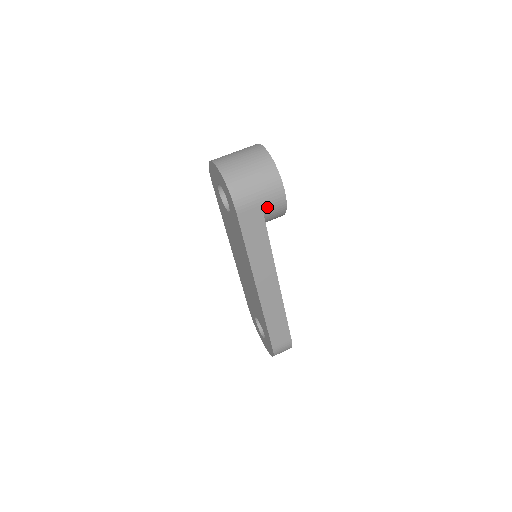
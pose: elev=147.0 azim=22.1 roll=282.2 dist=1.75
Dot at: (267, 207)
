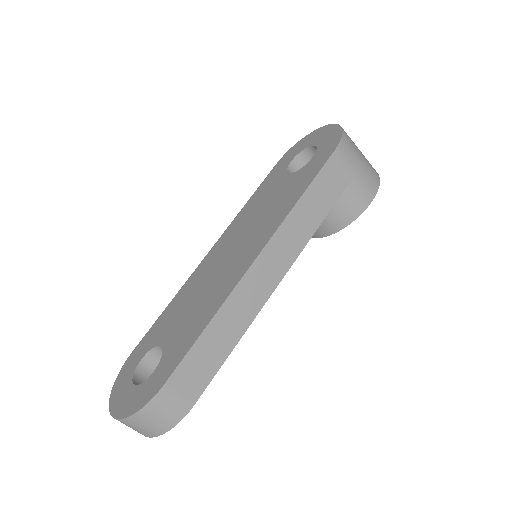
Dot at: (353, 188)
